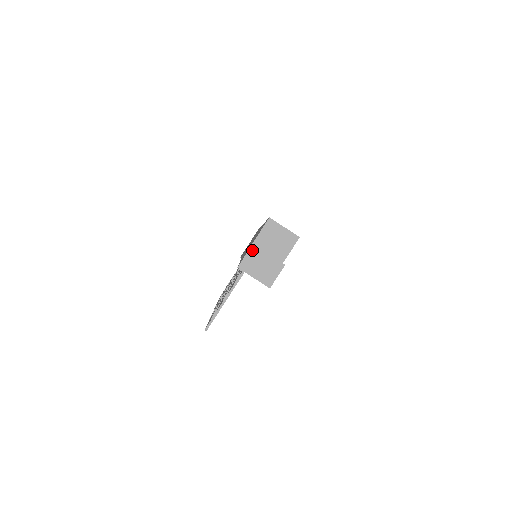
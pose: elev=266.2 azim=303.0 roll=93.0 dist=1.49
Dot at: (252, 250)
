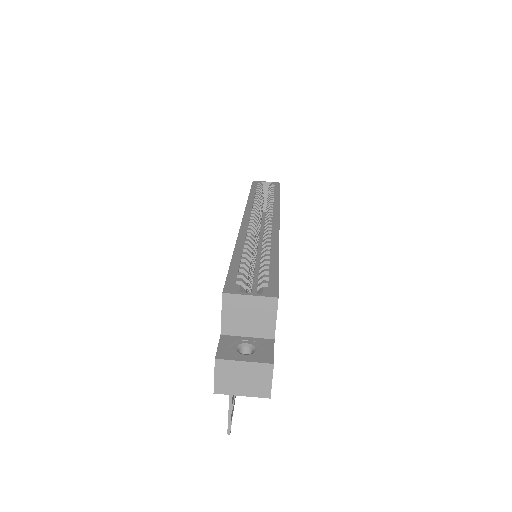
Dot at: (219, 366)
